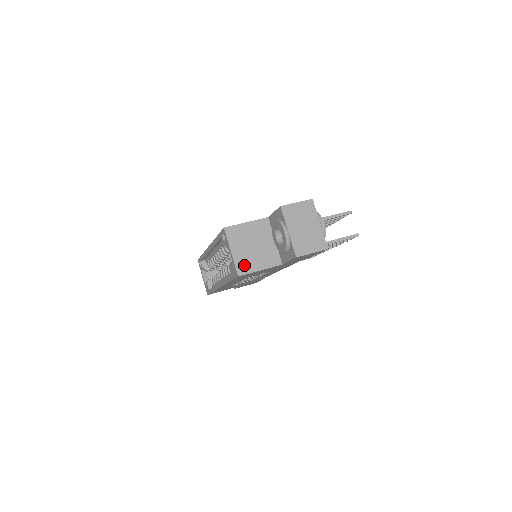
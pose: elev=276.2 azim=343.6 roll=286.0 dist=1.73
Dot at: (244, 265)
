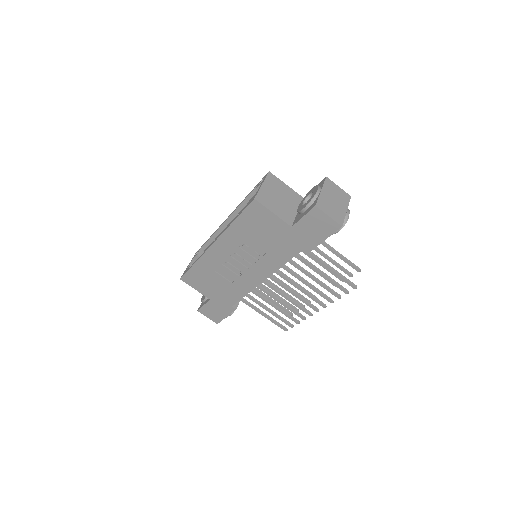
Dot at: (264, 199)
